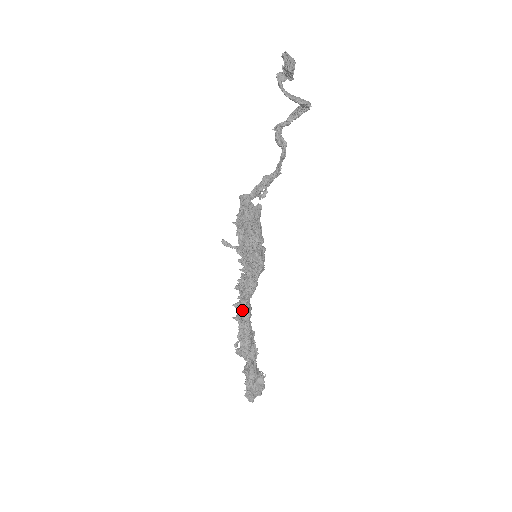
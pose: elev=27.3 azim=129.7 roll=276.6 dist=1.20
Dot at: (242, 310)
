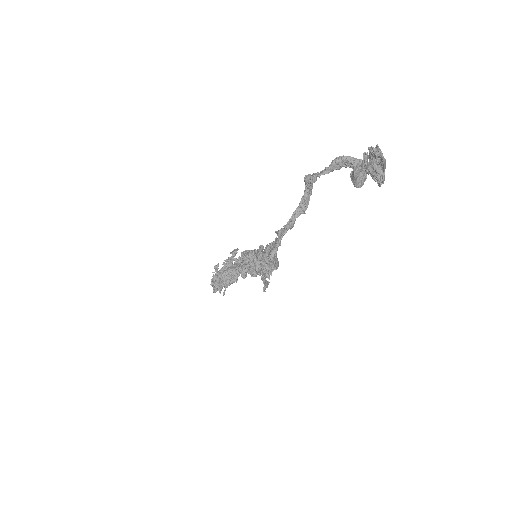
Dot at: occluded
